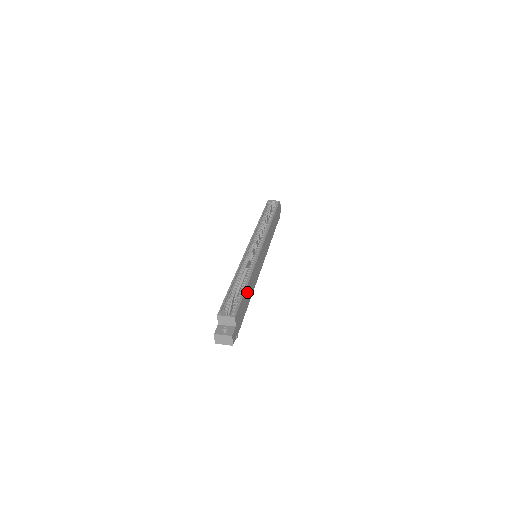
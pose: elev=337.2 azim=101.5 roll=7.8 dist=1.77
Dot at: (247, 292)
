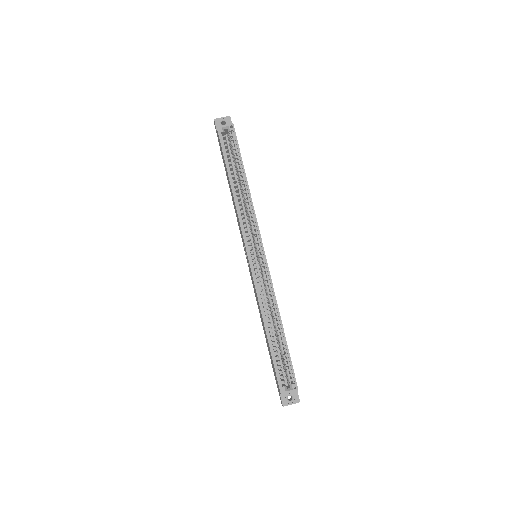
Dot at: occluded
